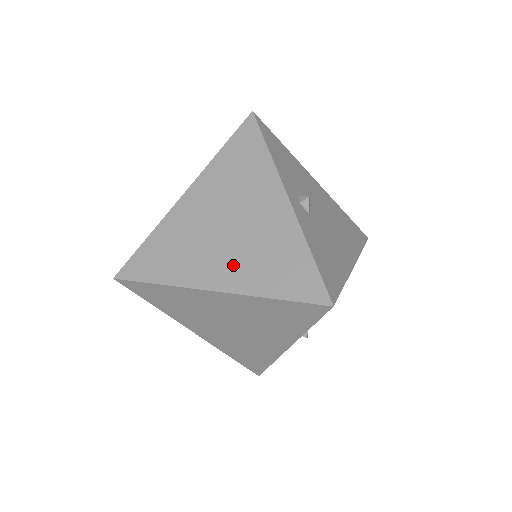
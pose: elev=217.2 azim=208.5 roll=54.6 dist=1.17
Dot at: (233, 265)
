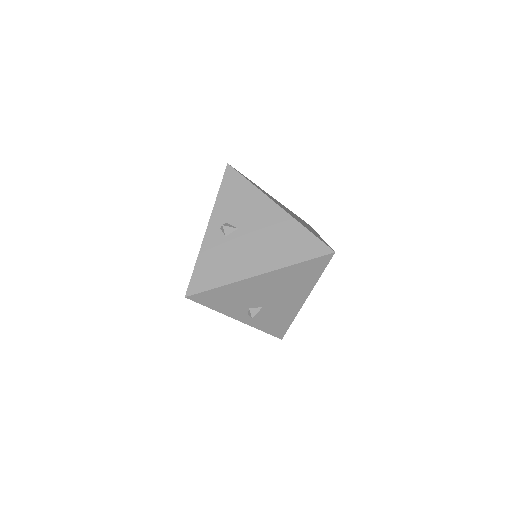
Dot at: occluded
